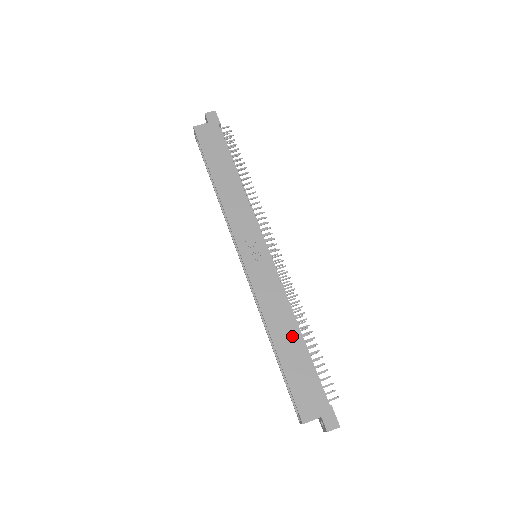
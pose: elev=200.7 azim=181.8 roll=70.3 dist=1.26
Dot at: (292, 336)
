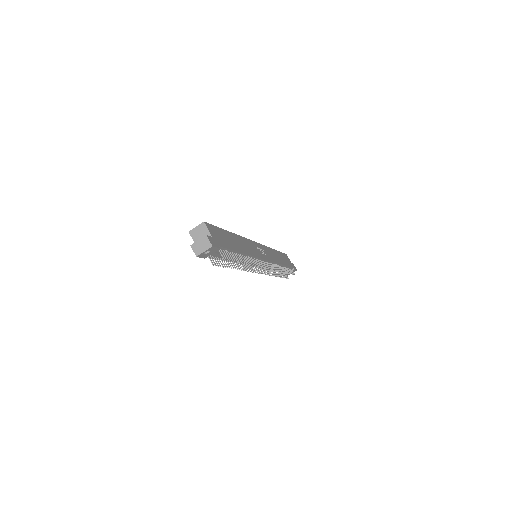
Dot at: (240, 247)
